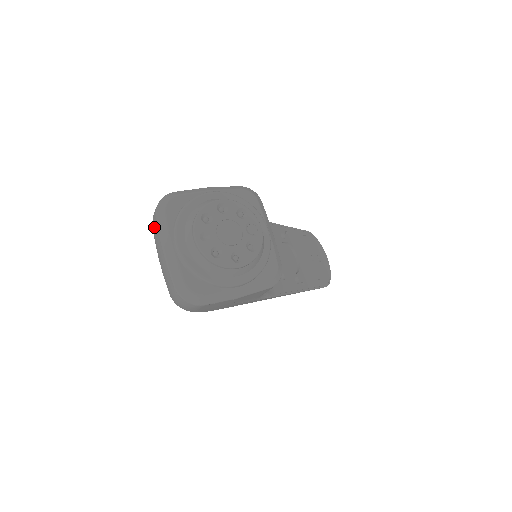
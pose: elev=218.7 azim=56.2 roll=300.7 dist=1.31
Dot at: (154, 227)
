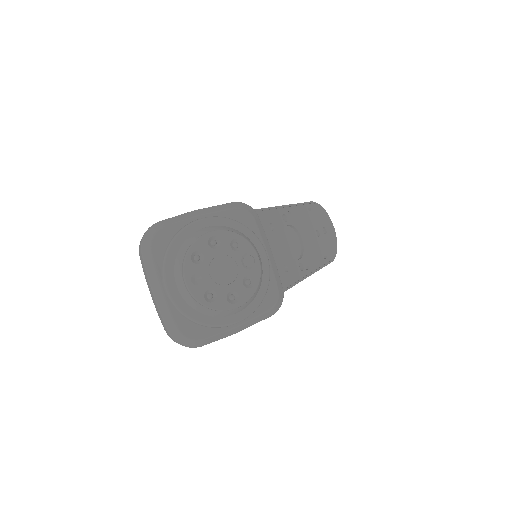
Dot at: (141, 262)
